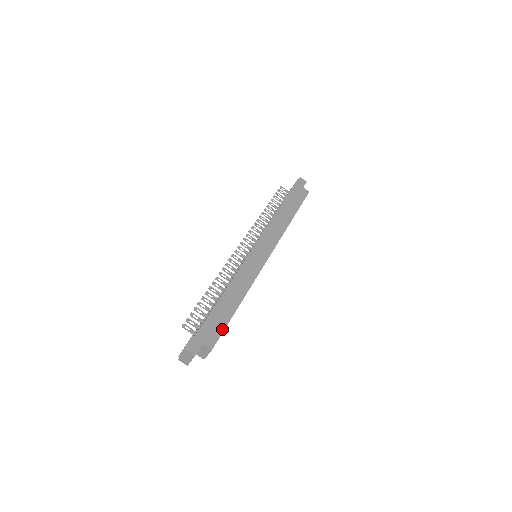
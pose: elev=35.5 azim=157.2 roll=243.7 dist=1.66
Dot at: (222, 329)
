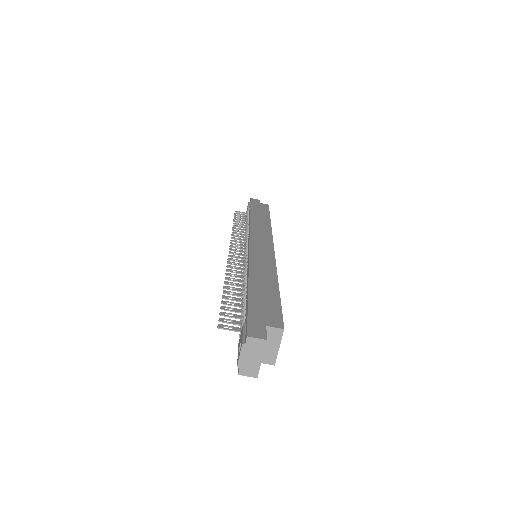
Dot at: (278, 307)
